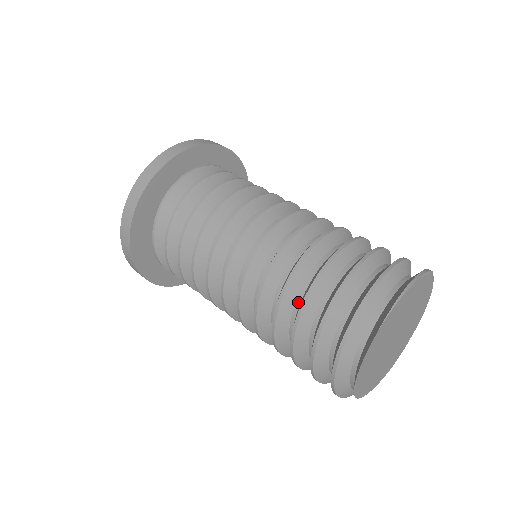
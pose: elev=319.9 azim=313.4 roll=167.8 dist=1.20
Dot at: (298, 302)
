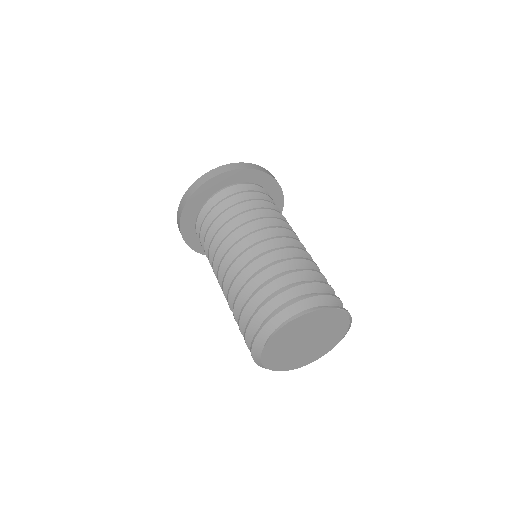
Dot at: occluded
